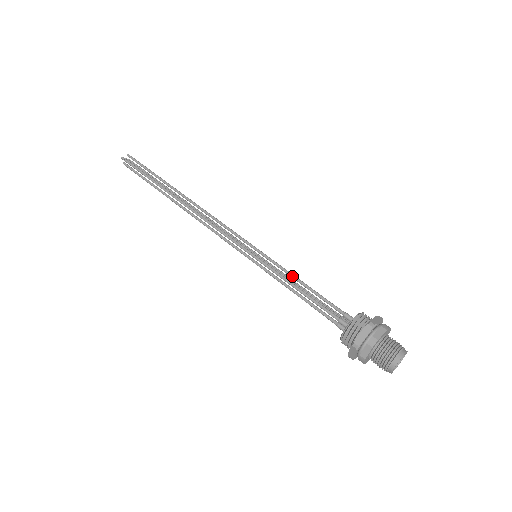
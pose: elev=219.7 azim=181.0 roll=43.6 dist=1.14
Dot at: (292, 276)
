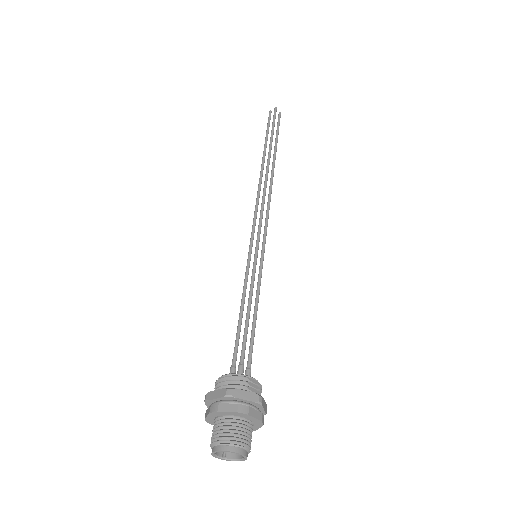
Dot at: (257, 298)
